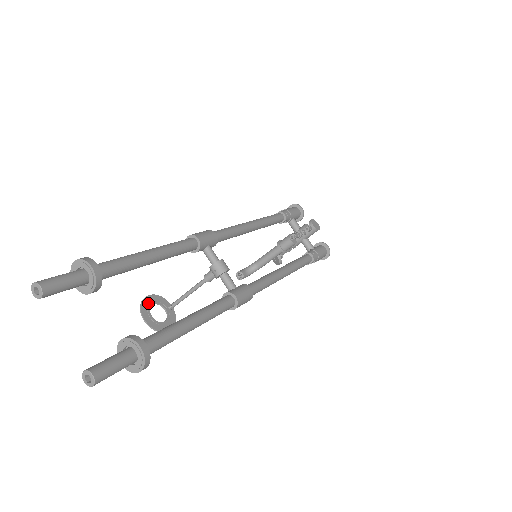
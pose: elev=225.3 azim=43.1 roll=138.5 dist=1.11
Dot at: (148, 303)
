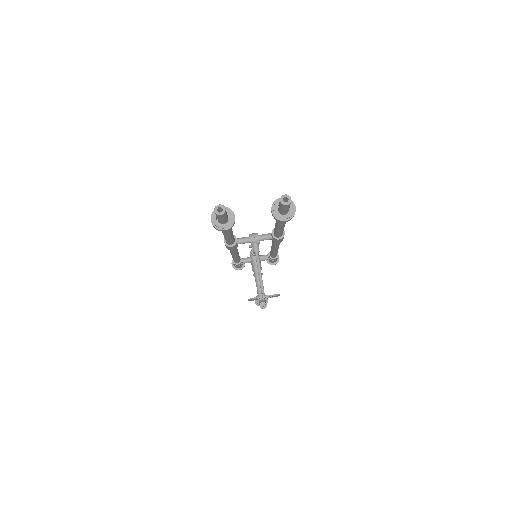
Dot at: occluded
